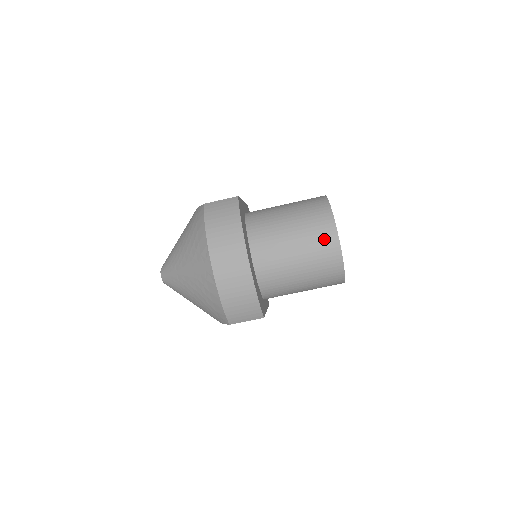
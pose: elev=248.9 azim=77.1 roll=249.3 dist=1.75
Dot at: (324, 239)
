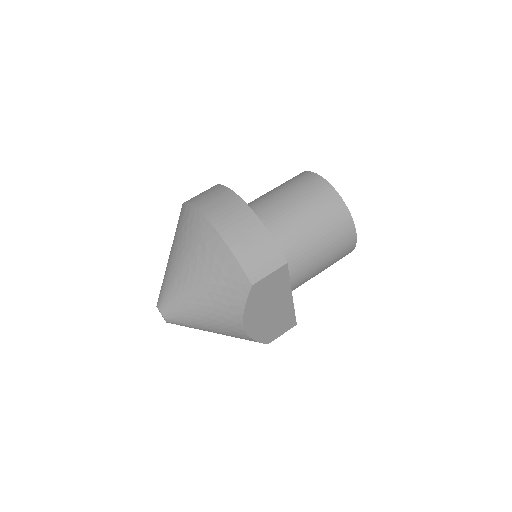
Dot at: (310, 184)
